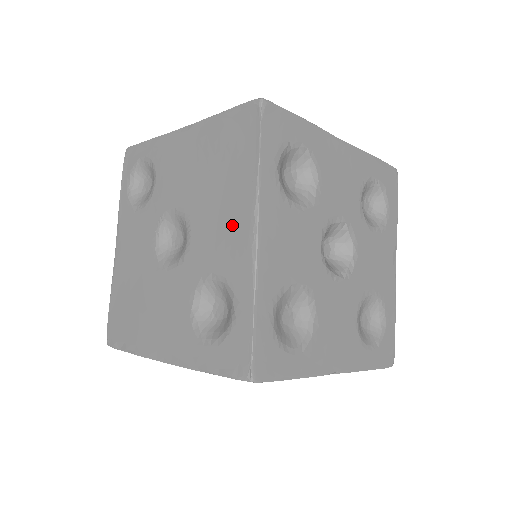
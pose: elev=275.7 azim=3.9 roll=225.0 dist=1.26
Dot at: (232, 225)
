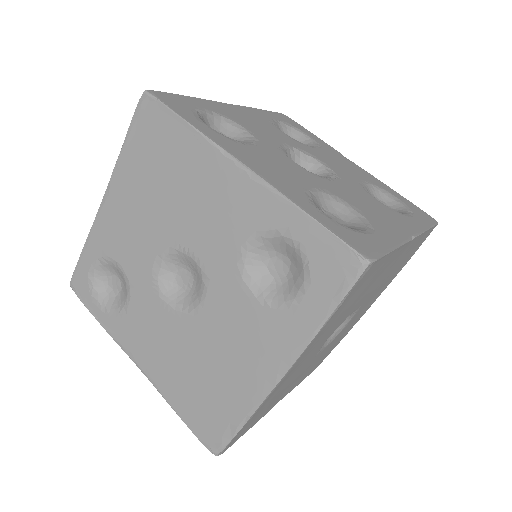
Dot at: (218, 191)
